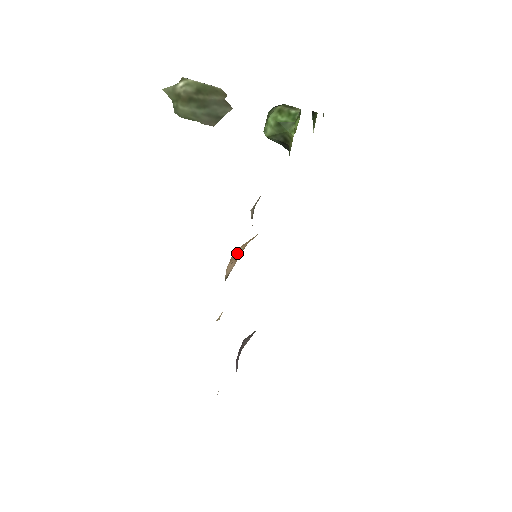
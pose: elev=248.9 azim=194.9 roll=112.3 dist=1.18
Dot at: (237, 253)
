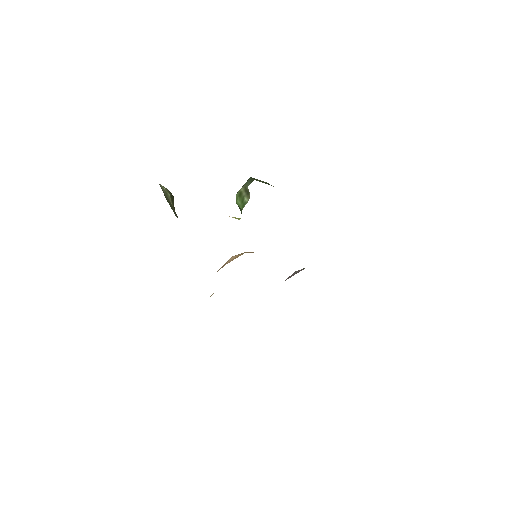
Dot at: (224, 264)
